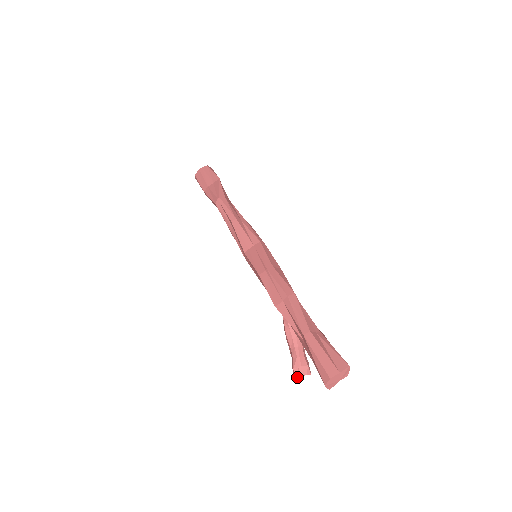
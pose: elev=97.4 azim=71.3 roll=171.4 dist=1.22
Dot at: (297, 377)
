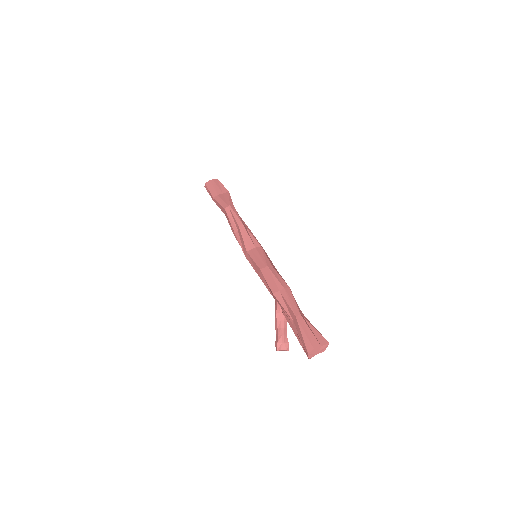
Dot at: occluded
